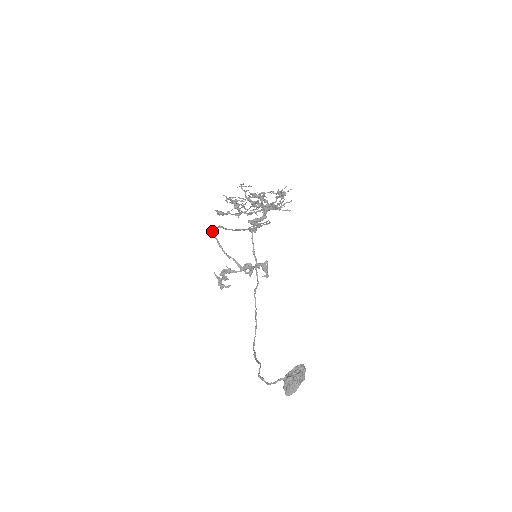
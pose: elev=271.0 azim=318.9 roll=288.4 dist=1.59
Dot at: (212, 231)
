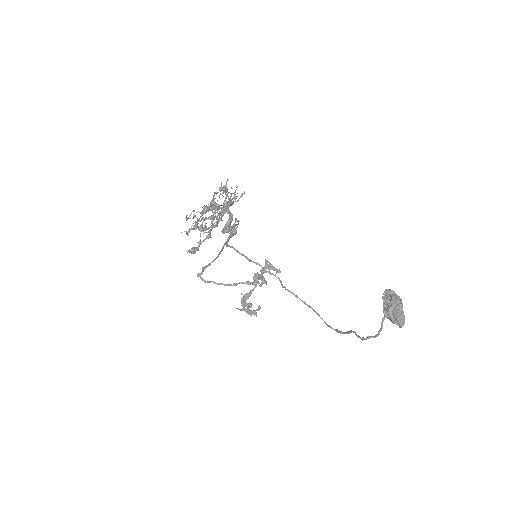
Dot at: occluded
